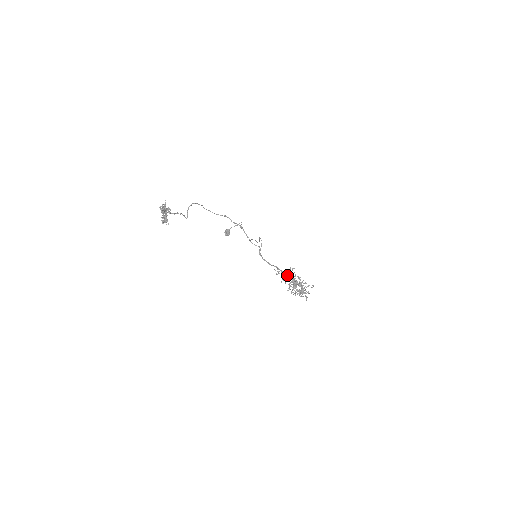
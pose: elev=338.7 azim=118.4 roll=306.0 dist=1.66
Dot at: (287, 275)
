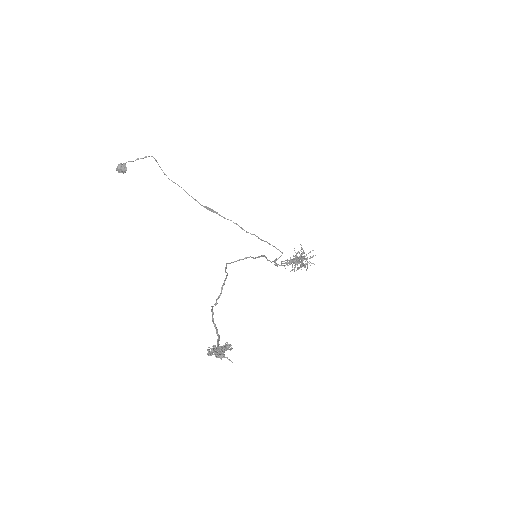
Dot at: occluded
